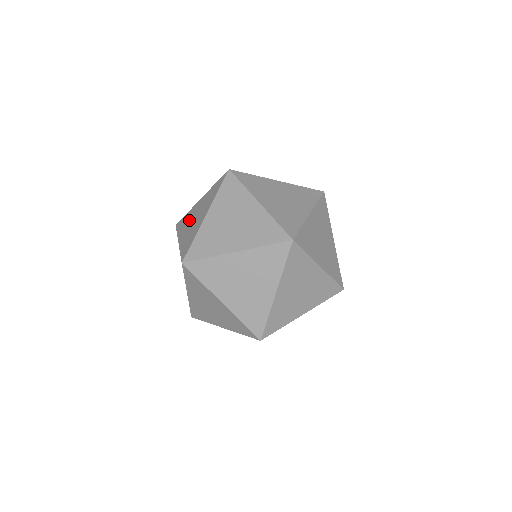
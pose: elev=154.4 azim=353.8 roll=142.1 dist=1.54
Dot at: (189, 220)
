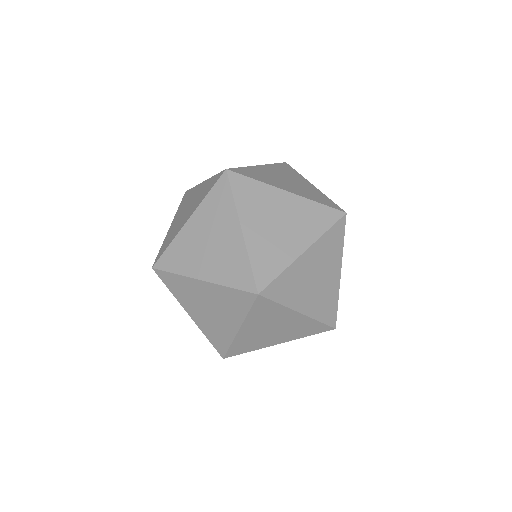
Dot at: (194, 249)
